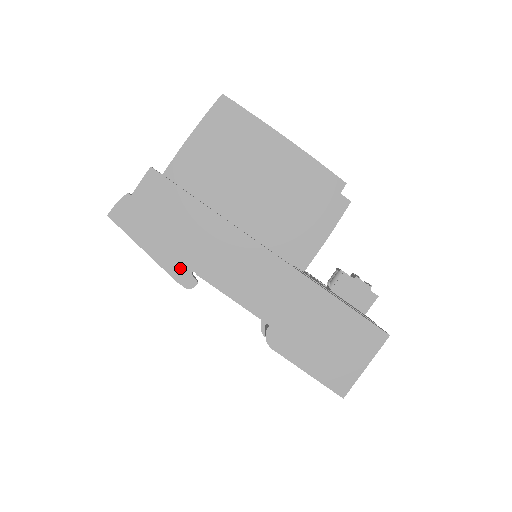
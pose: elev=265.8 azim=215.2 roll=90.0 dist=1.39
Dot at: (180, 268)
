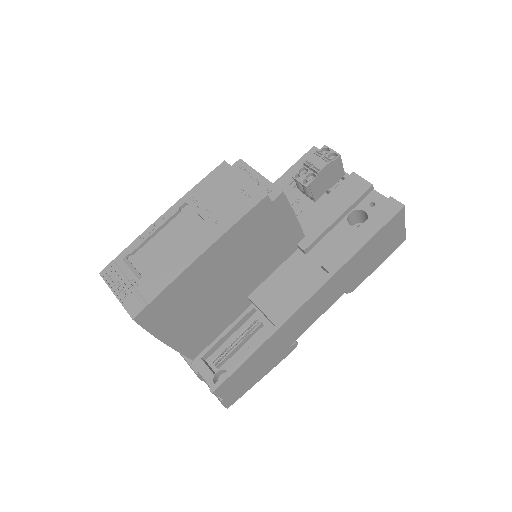
Dot at: (283, 355)
